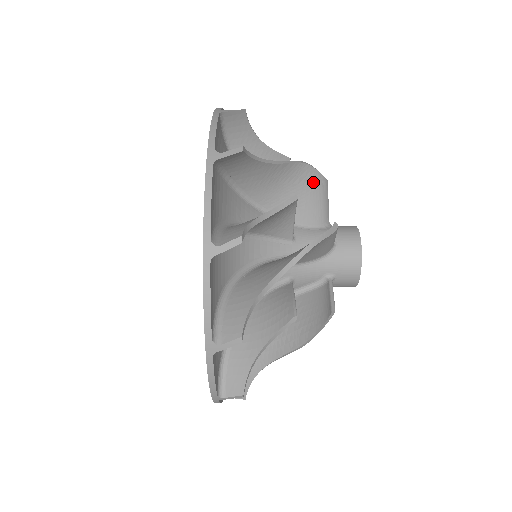
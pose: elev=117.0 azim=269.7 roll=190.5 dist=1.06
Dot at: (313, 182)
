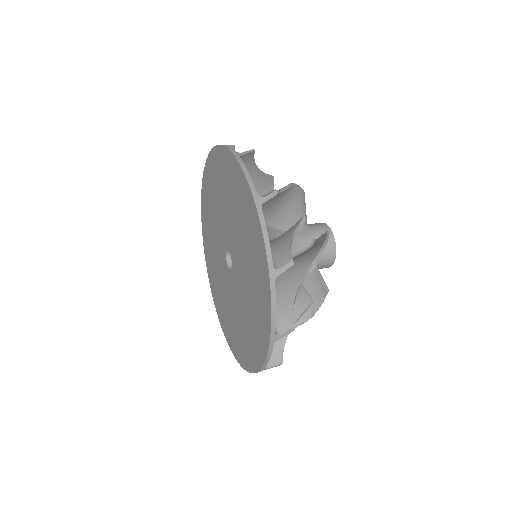
Dot at: (298, 197)
